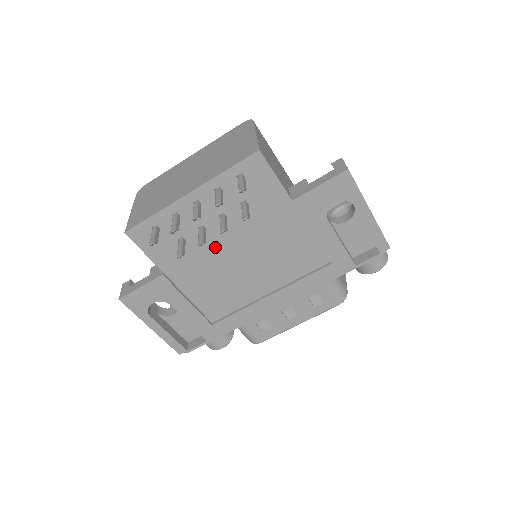
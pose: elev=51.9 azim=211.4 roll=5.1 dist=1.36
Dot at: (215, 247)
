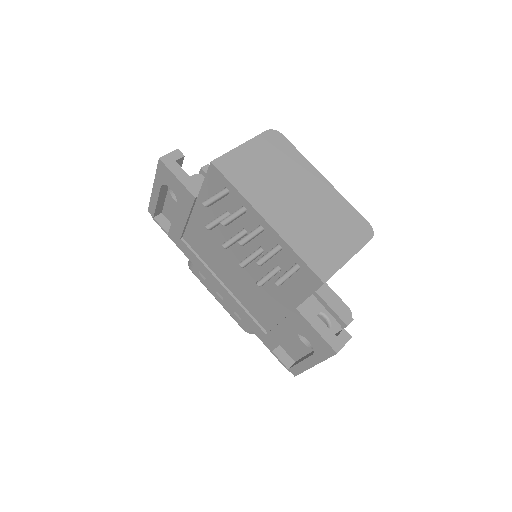
Dot at: (236, 242)
